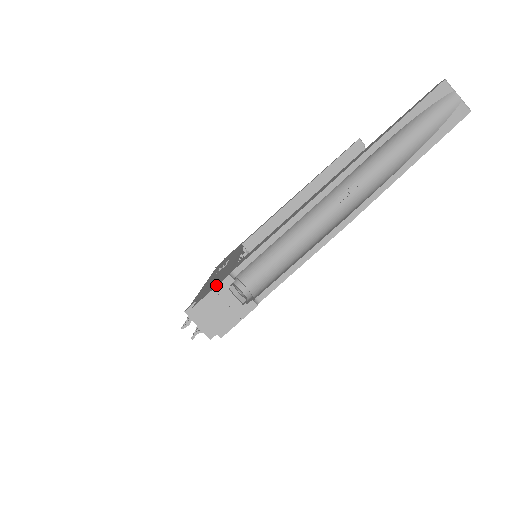
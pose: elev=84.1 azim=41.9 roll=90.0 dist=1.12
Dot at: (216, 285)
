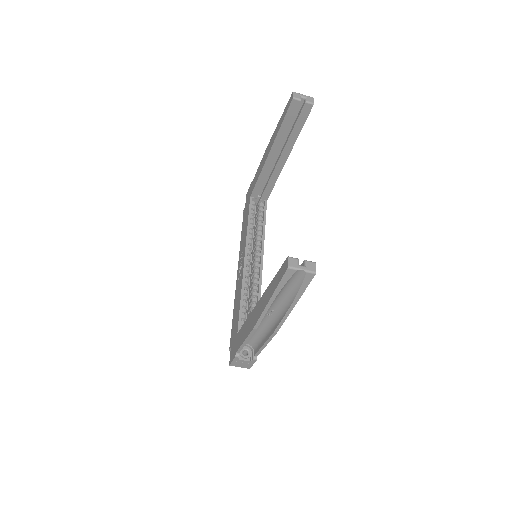
Dot at: (233, 357)
